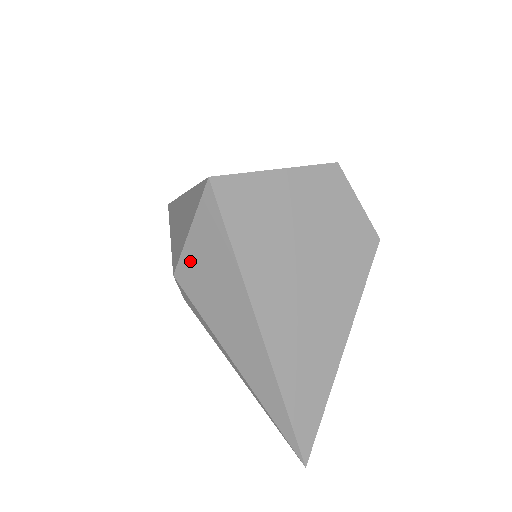
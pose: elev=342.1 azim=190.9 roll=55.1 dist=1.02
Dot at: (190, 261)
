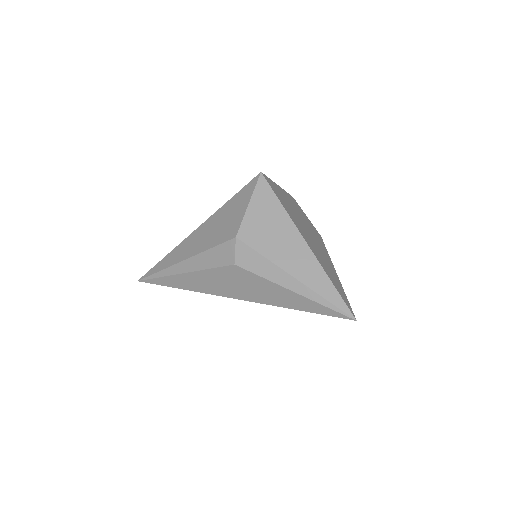
Dot at: (250, 222)
